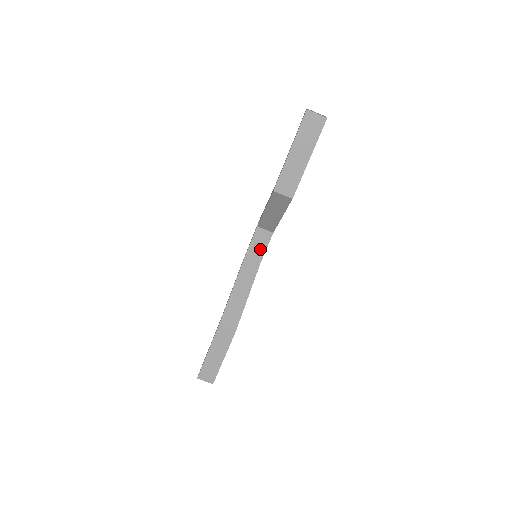
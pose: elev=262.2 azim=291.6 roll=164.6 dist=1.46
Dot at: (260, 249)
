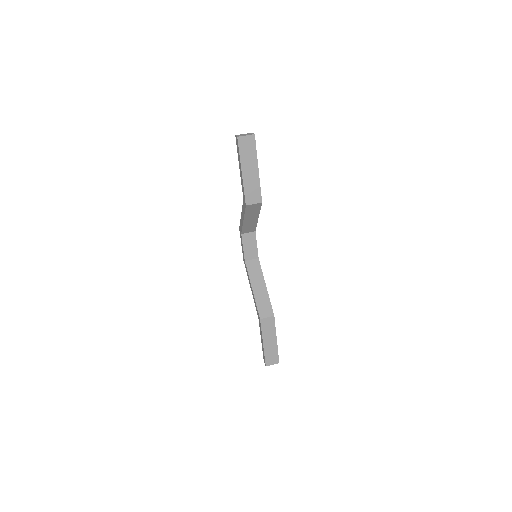
Dot at: (253, 249)
